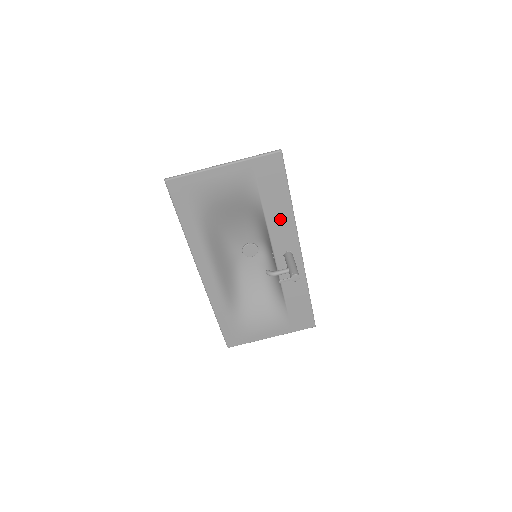
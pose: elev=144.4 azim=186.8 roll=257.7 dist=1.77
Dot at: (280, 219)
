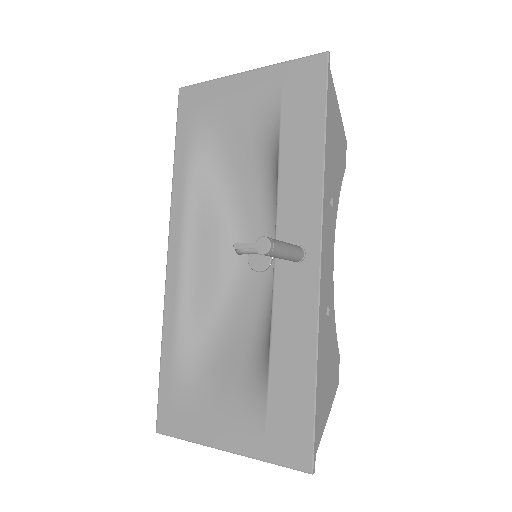
Dot at: (300, 174)
